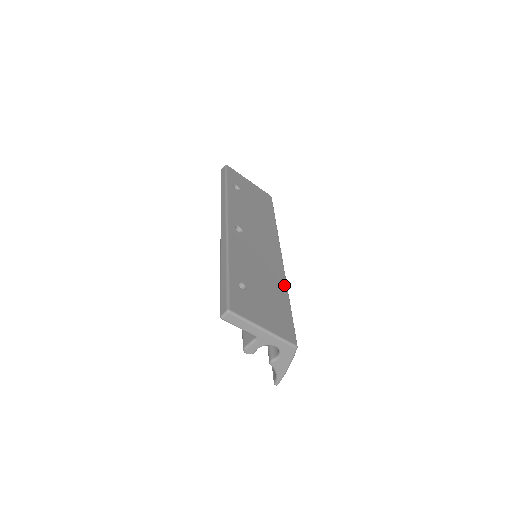
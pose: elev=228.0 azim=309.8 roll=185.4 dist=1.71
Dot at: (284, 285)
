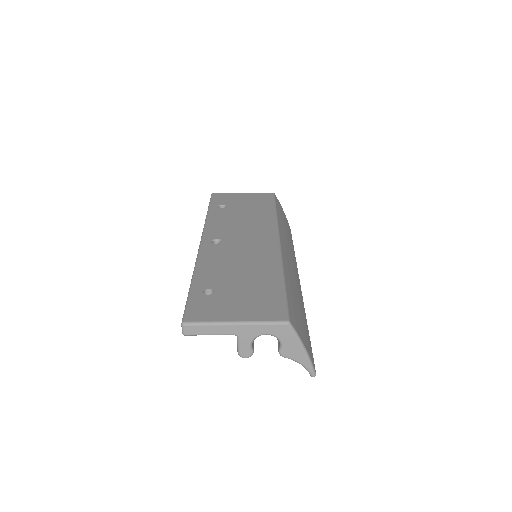
Dot at: (277, 267)
